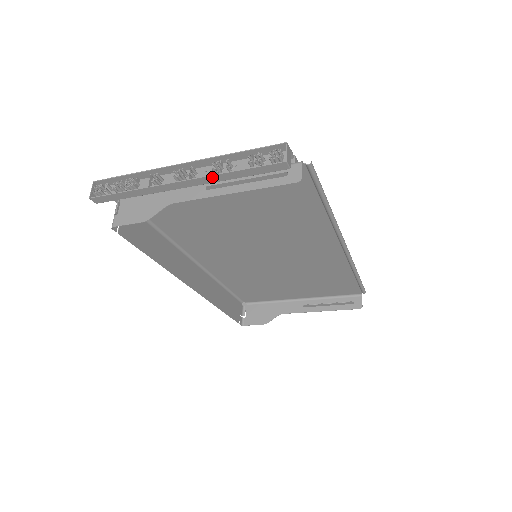
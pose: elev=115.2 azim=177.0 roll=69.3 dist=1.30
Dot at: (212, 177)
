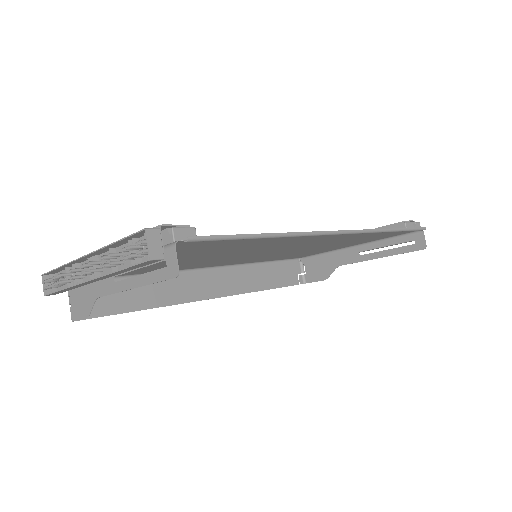
Dot at: (106, 276)
